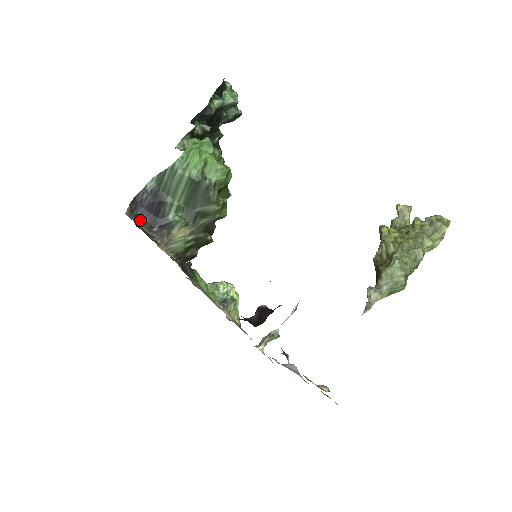
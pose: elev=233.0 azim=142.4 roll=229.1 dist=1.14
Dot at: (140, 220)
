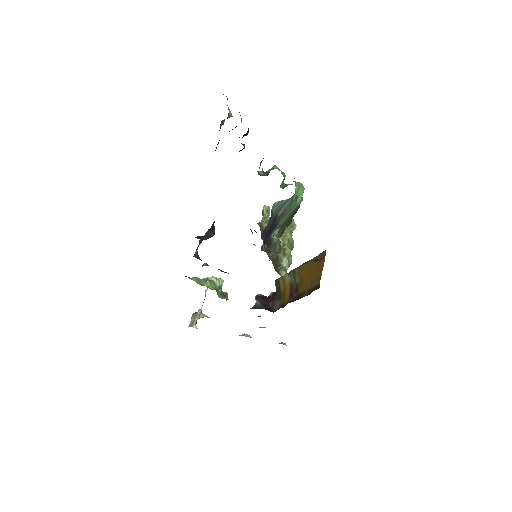
Dot at: (264, 240)
